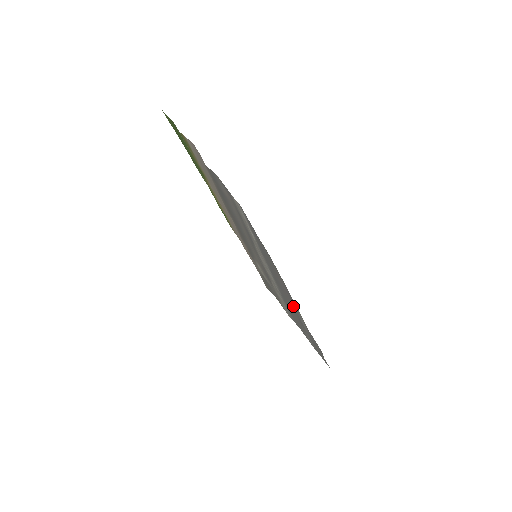
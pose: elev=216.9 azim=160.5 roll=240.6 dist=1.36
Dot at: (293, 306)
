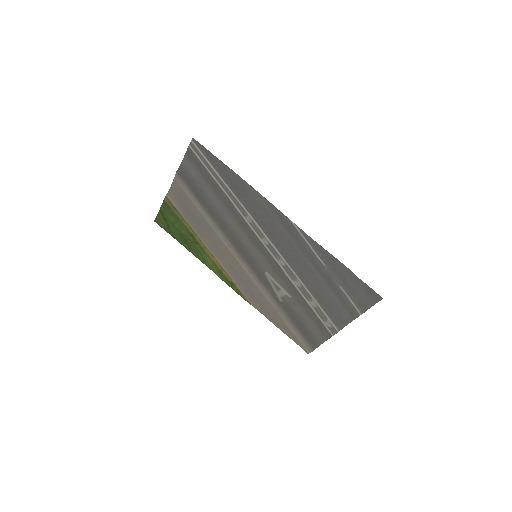
Dot at: (293, 240)
